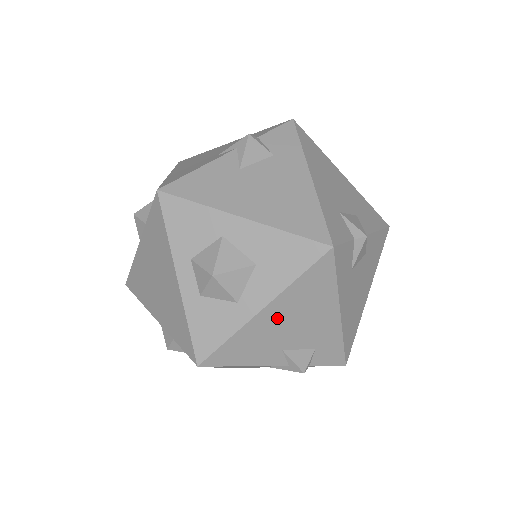
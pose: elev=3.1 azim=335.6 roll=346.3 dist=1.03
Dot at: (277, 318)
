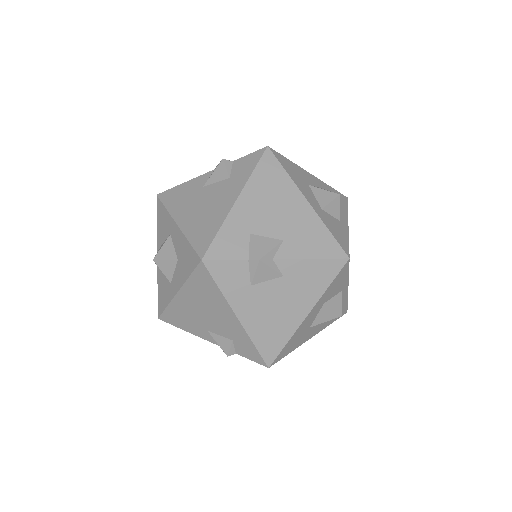
Dot at: (191, 303)
